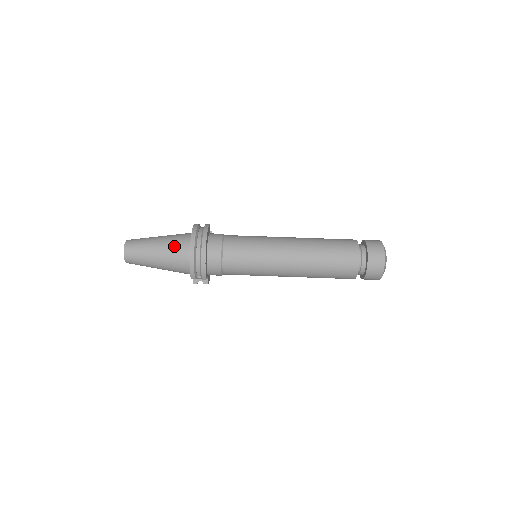
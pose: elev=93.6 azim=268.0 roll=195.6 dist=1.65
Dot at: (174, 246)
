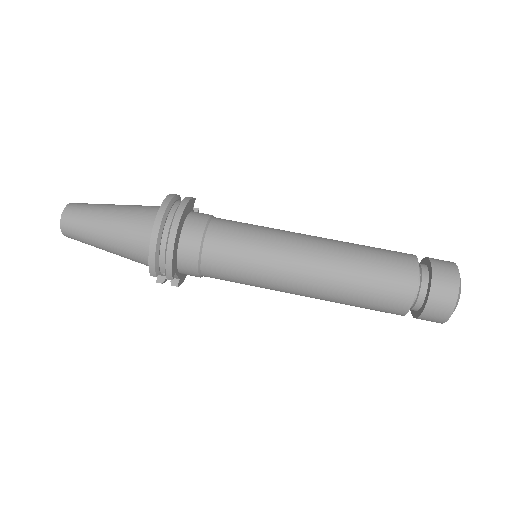
Dot at: (133, 222)
